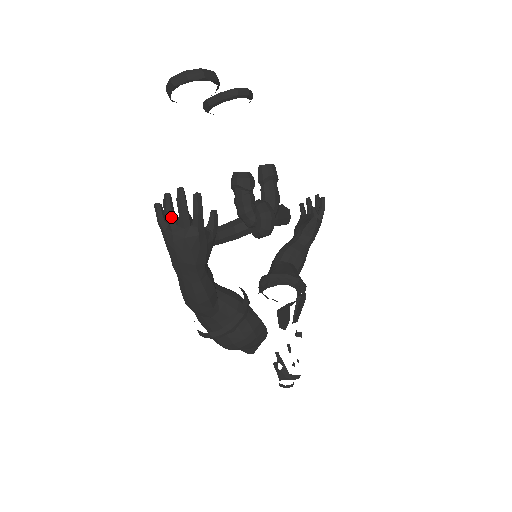
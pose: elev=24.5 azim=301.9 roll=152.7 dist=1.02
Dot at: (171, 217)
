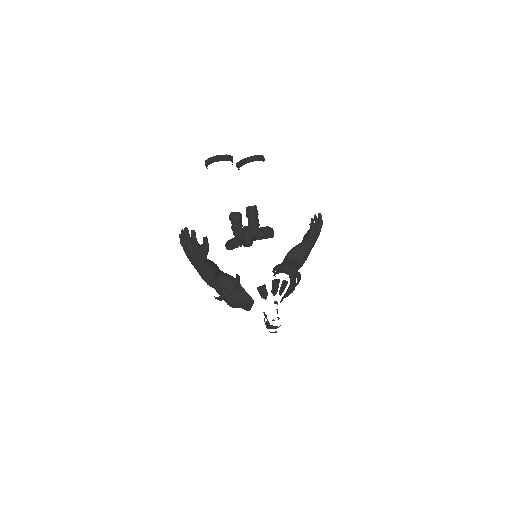
Dot at: (183, 241)
